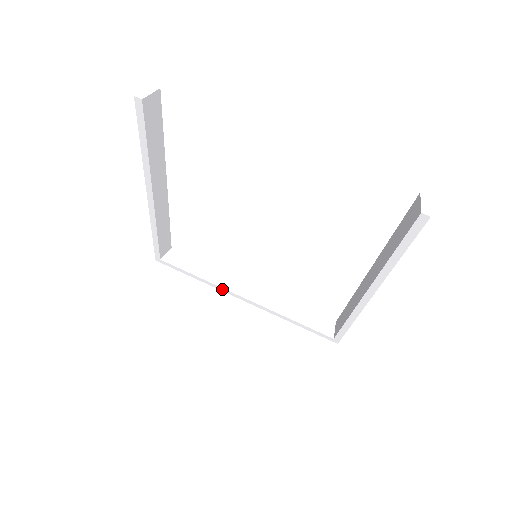
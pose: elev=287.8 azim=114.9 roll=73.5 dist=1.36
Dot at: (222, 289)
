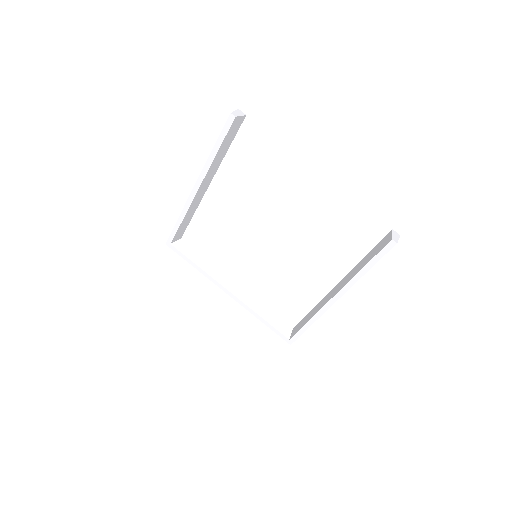
Dot at: (213, 280)
